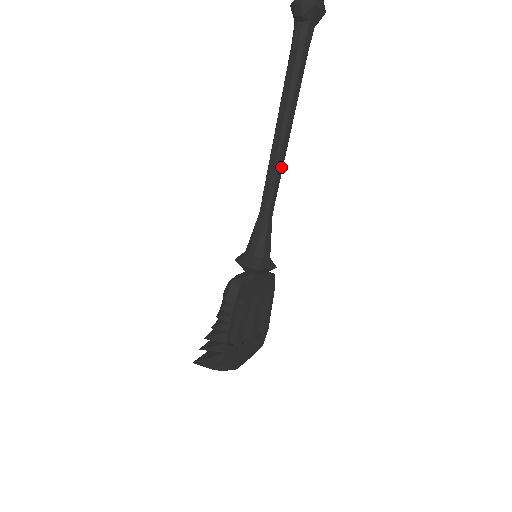
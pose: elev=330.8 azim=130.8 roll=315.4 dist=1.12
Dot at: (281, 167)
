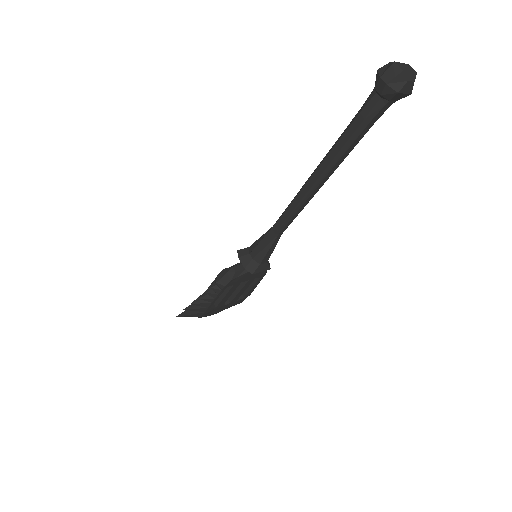
Dot at: (304, 206)
